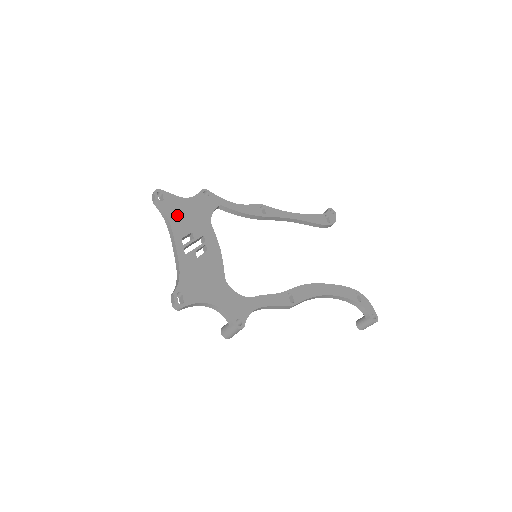
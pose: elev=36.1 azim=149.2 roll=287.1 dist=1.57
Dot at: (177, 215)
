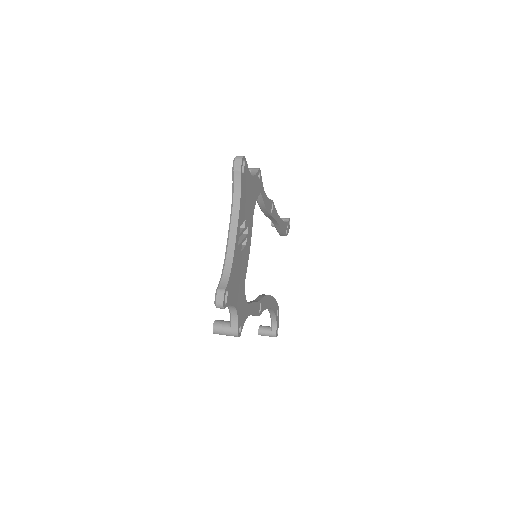
Dot at: (245, 195)
